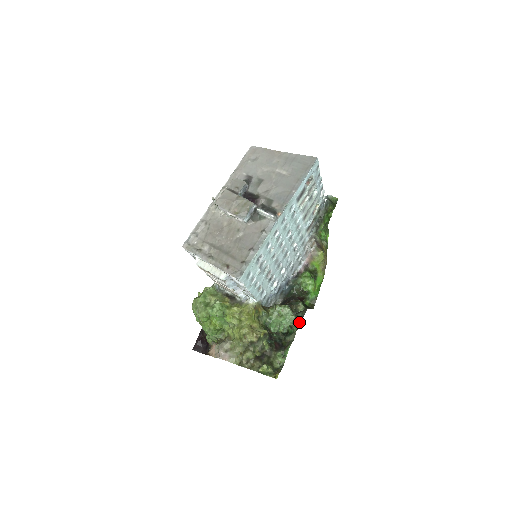
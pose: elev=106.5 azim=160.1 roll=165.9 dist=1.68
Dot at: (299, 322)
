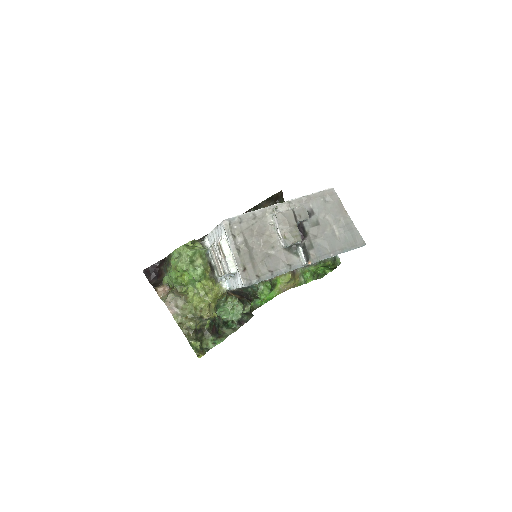
Dot at: (241, 324)
